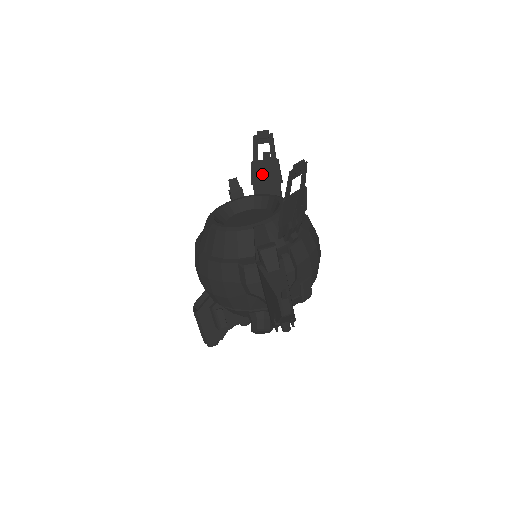
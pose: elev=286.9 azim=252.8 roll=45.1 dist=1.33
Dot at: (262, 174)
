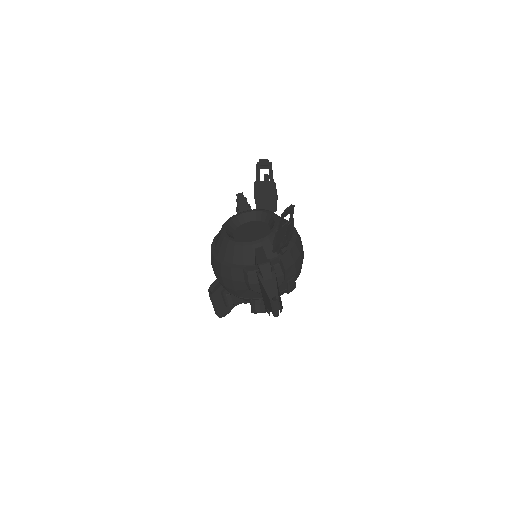
Dot at: (262, 192)
